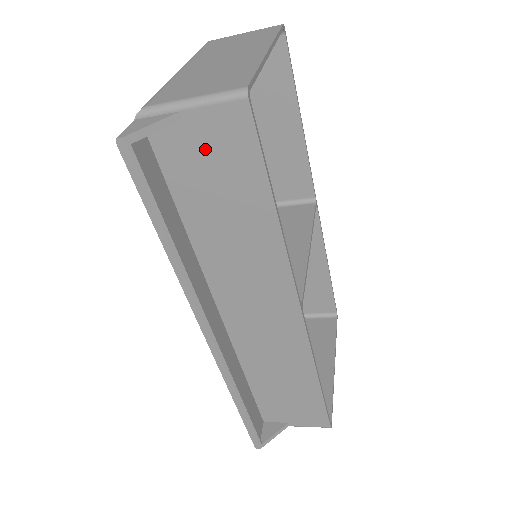
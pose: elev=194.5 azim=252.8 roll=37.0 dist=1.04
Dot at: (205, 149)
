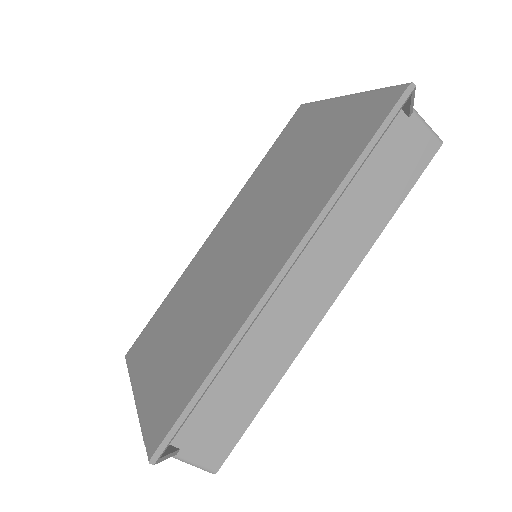
Dot at: (401, 143)
